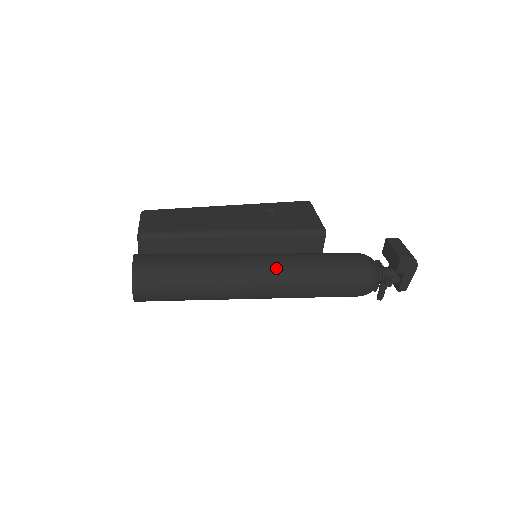
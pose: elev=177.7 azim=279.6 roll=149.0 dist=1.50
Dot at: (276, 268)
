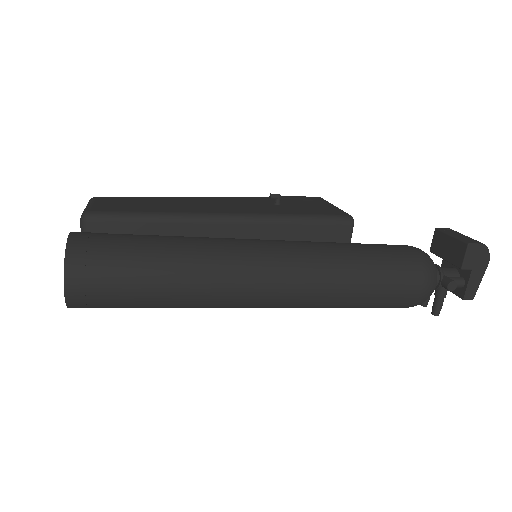
Dot at: (294, 254)
